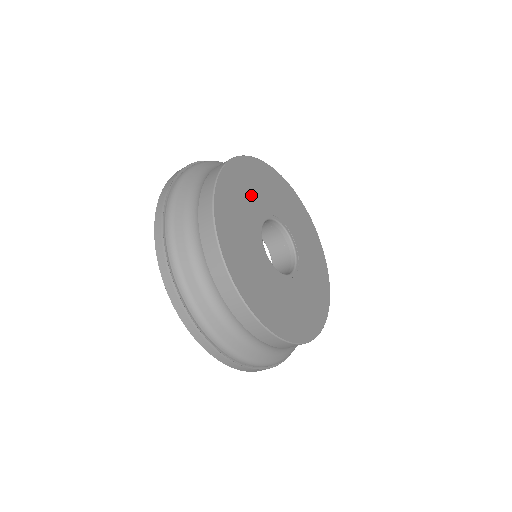
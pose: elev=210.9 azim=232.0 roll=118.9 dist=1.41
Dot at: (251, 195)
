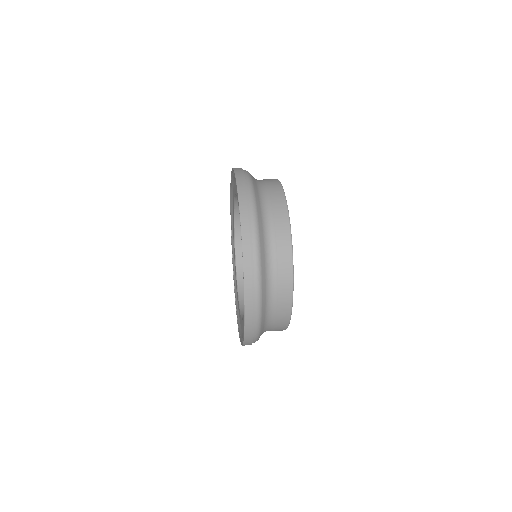
Dot at: occluded
